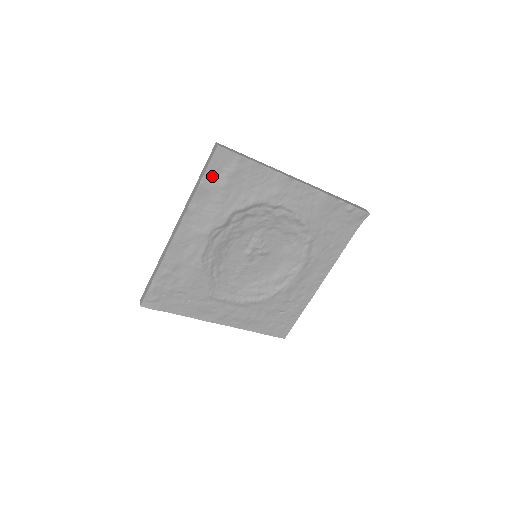
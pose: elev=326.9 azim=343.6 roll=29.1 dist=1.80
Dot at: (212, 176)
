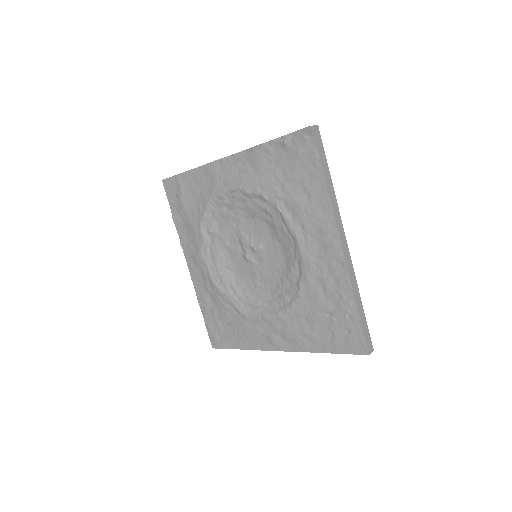
Dot at: (175, 206)
